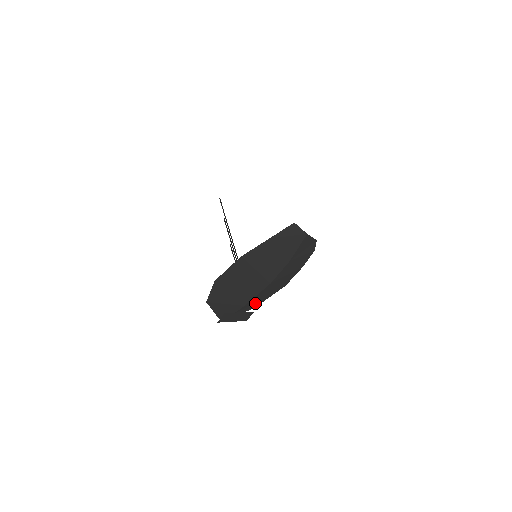
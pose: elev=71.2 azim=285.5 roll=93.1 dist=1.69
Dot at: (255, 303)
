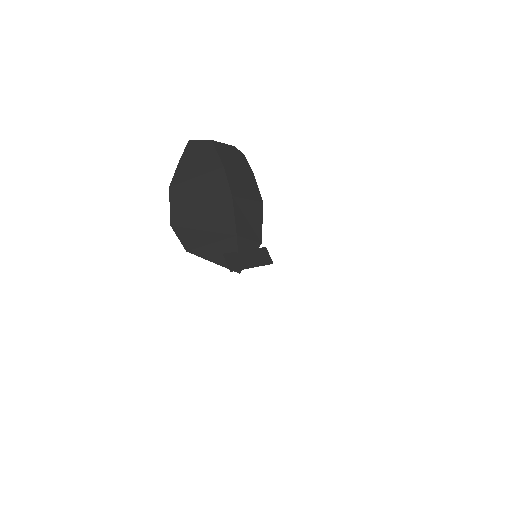
Dot at: (251, 234)
